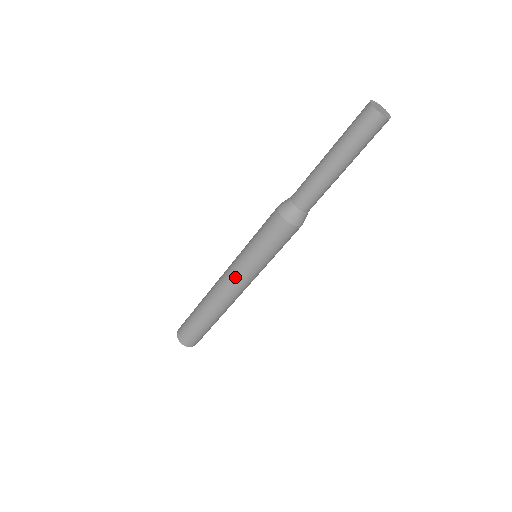
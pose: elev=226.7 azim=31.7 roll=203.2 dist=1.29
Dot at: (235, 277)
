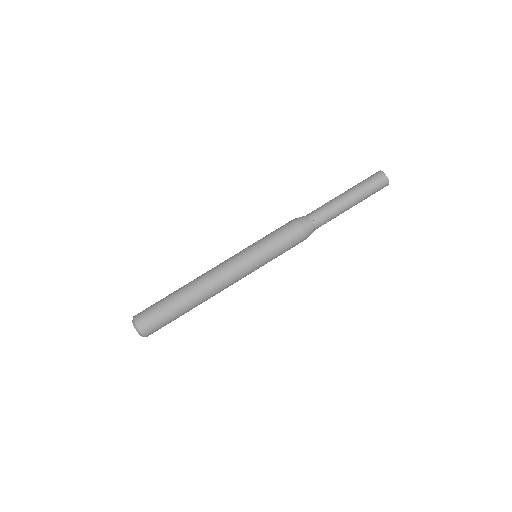
Dot at: (231, 259)
